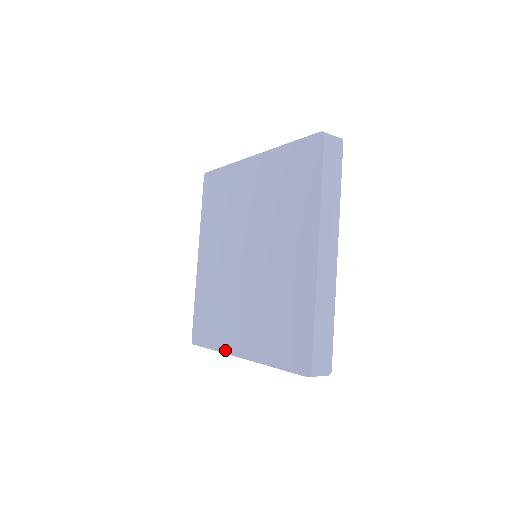
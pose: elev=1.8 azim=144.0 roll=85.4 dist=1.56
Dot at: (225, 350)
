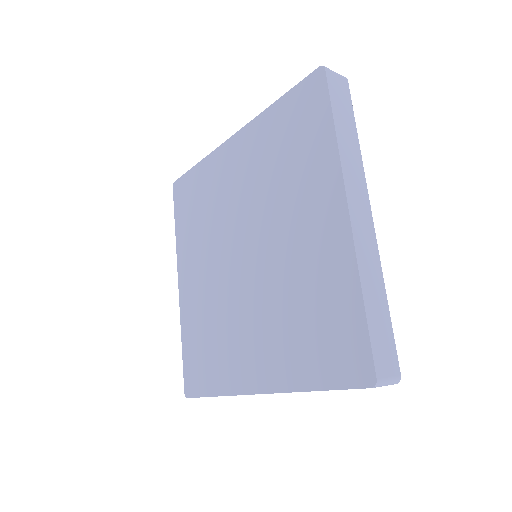
Dot at: (234, 391)
